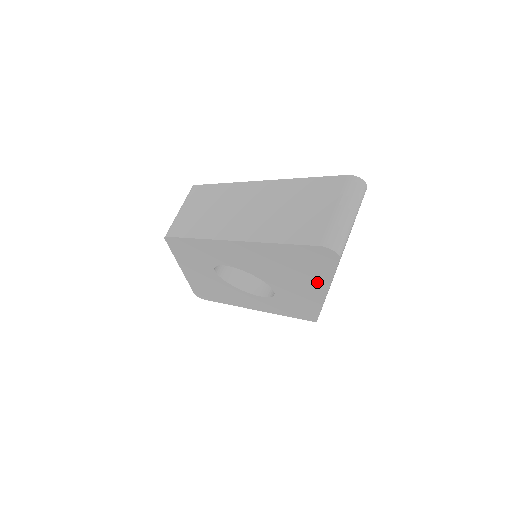
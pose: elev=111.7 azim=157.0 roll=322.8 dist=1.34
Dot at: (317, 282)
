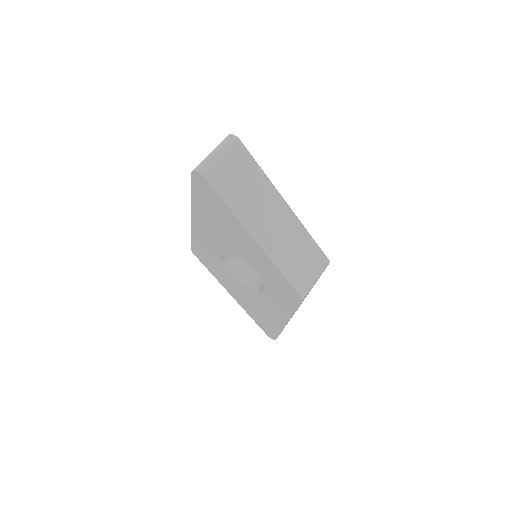
Dot at: (235, 224)
